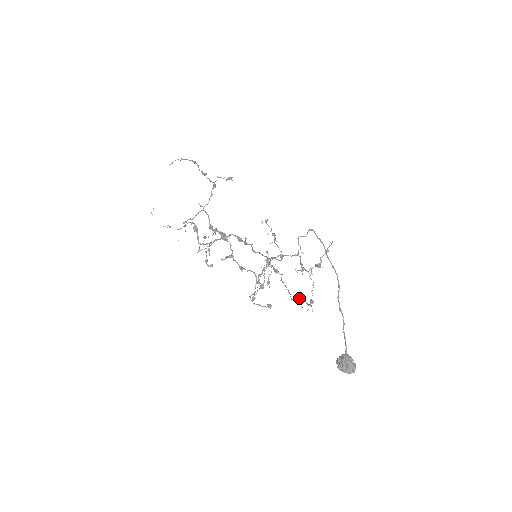
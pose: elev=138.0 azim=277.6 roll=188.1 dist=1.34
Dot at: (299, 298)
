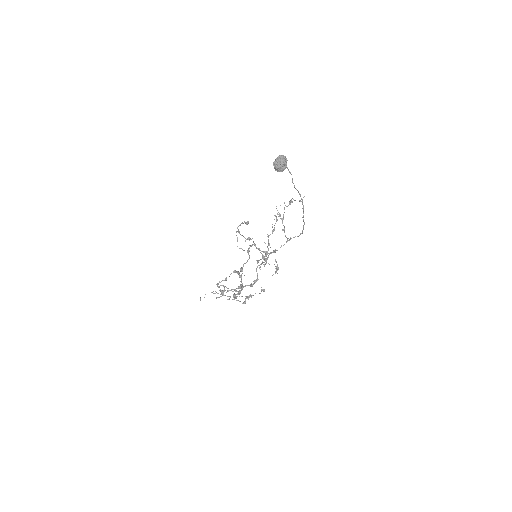
Dot at: (273, 230)
